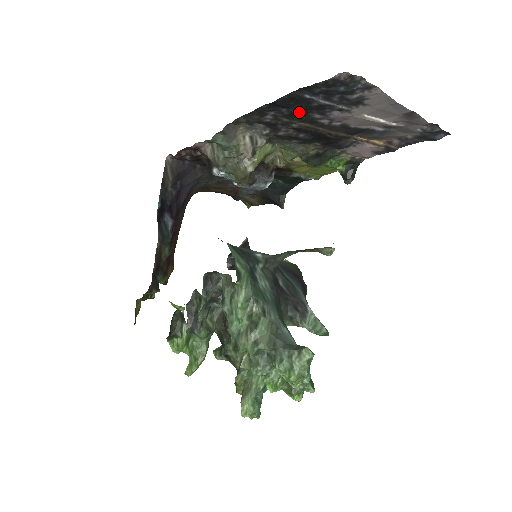
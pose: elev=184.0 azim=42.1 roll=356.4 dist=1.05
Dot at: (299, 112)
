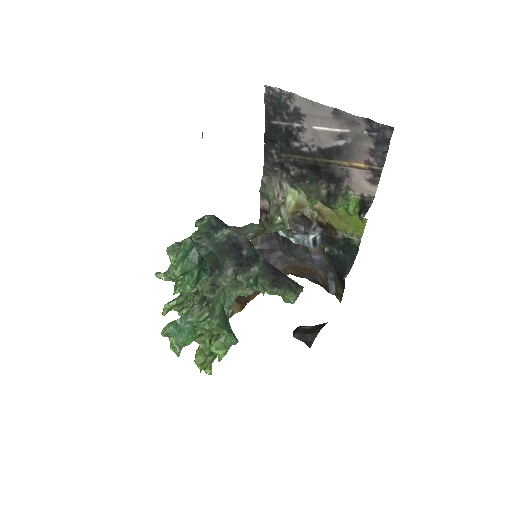
Dot at: (286, 145)
